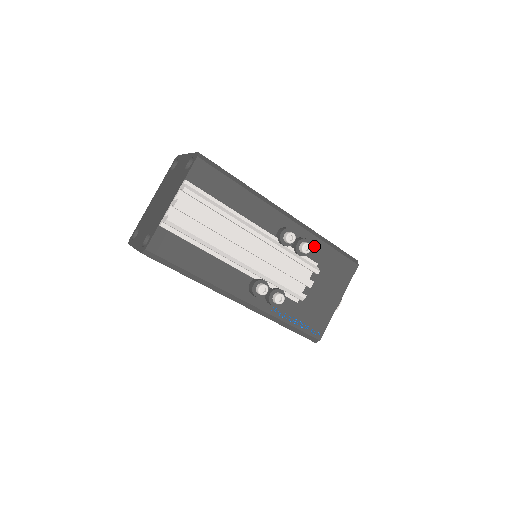
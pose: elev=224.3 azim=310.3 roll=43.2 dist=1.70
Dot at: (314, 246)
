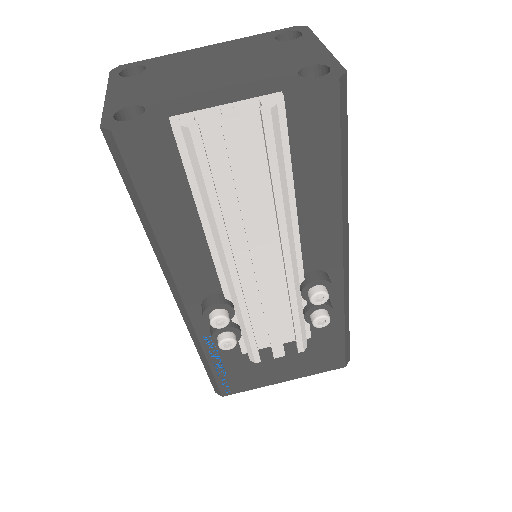
Dot at: occluded
